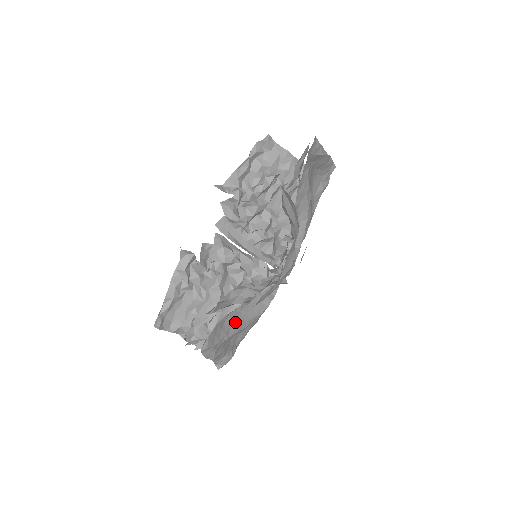
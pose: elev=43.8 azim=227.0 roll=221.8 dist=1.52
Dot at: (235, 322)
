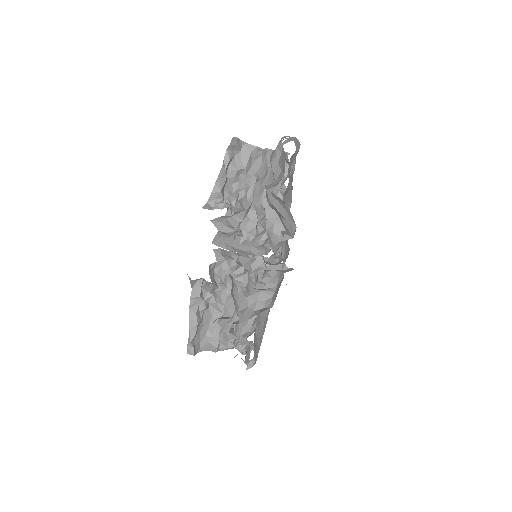
Dot at: (261, 324)
